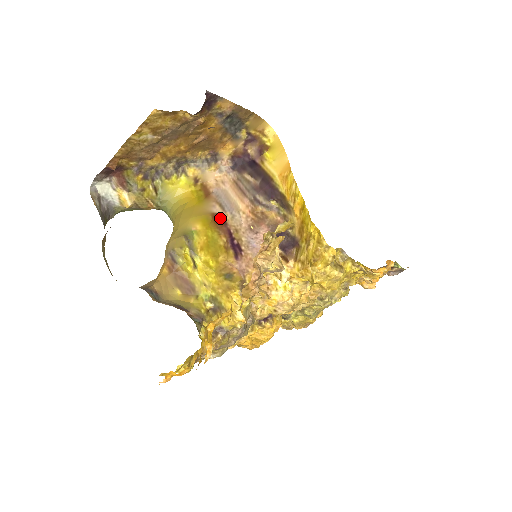
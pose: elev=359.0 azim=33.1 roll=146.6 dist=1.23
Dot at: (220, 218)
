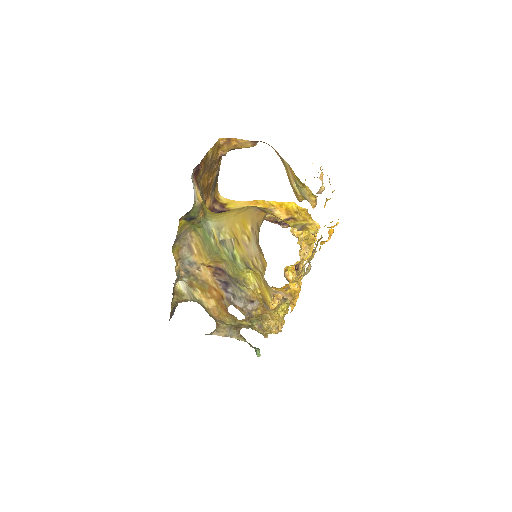
Dot at: occluded
